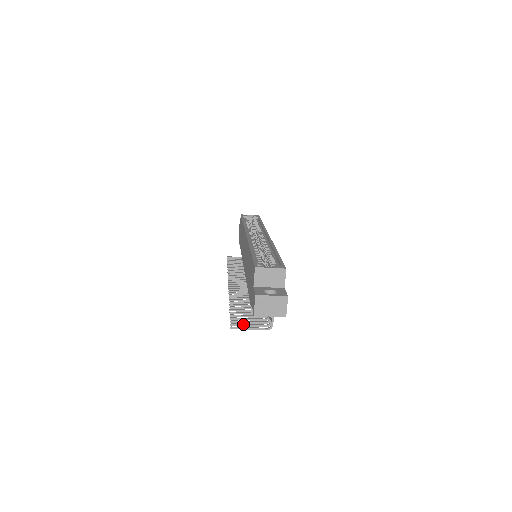
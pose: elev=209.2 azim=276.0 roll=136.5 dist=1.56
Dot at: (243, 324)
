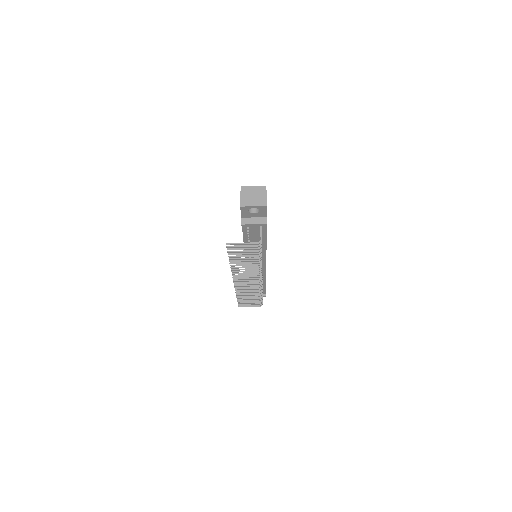
Dot at: (237, 245)
